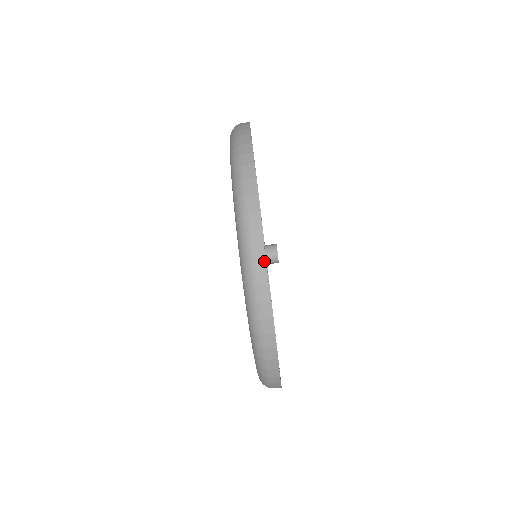
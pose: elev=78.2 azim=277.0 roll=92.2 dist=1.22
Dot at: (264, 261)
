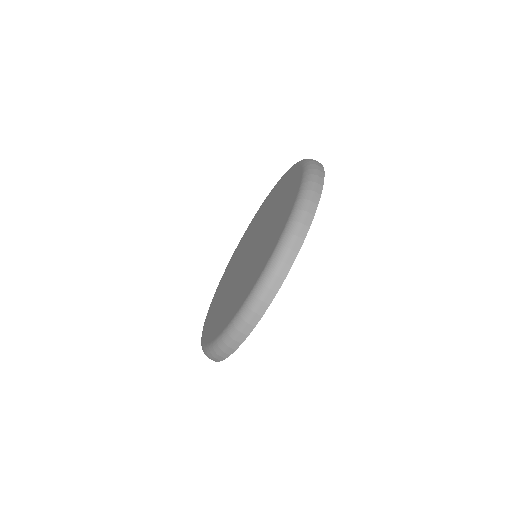
Dot at: (236, 348)
